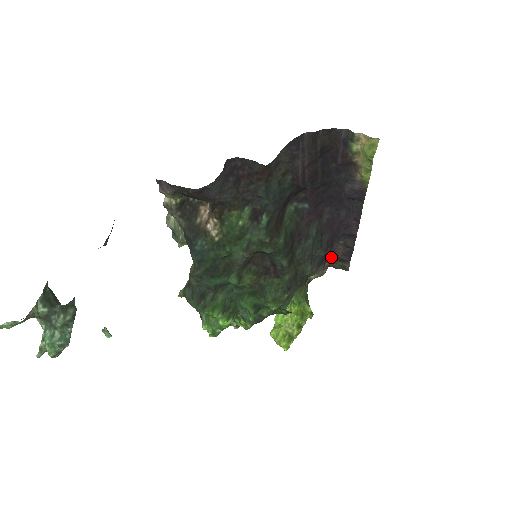
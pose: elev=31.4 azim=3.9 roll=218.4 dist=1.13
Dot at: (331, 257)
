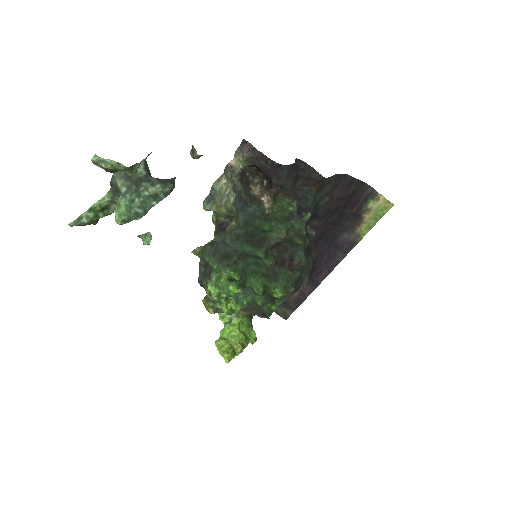
Dot at: occluded
